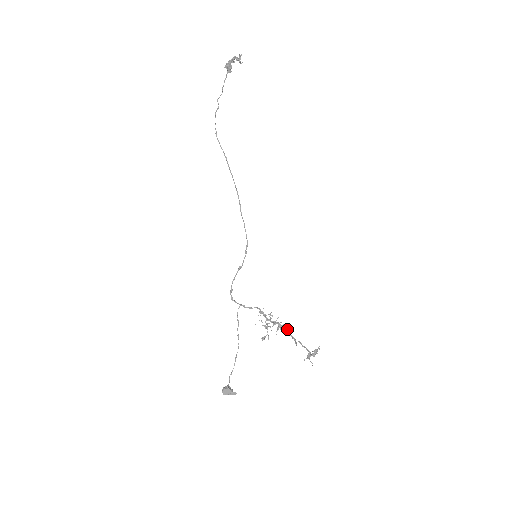
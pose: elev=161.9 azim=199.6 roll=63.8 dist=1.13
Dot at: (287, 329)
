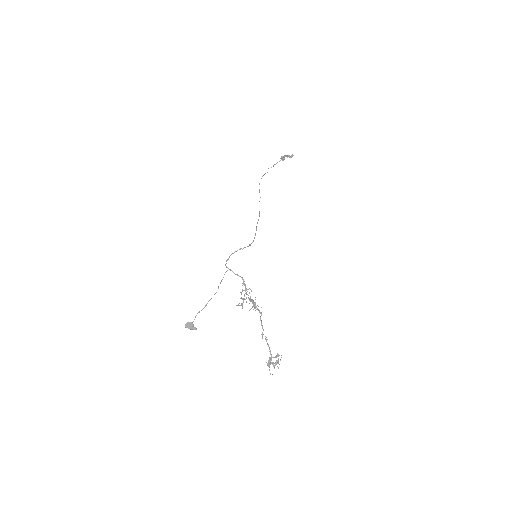
Dot at: (259, 311)
